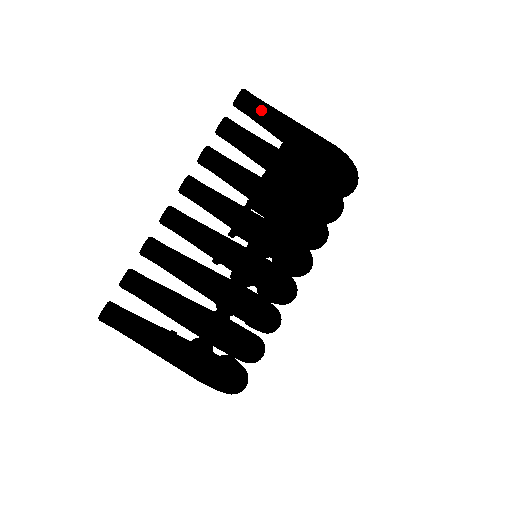
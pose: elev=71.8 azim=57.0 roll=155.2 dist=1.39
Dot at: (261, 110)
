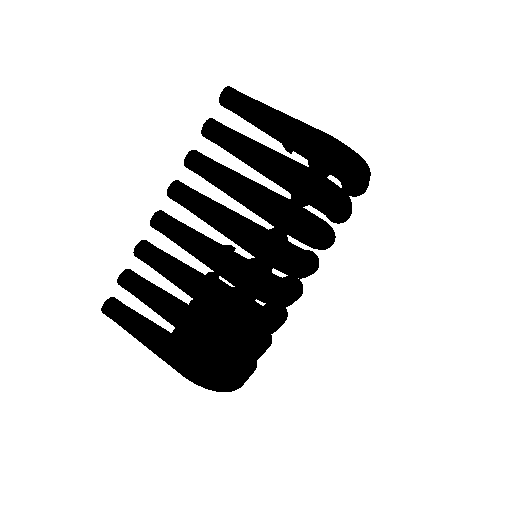
Dot at: (243, 107)
